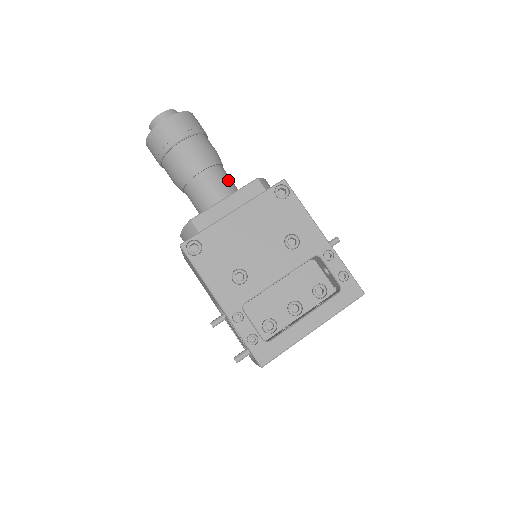
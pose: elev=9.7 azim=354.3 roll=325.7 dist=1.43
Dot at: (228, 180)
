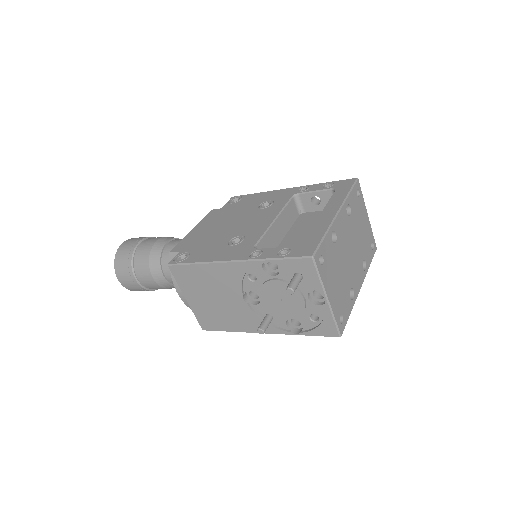
Dot at: occluded
